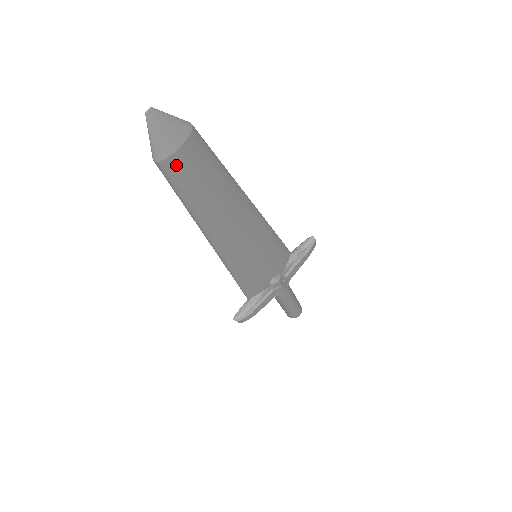
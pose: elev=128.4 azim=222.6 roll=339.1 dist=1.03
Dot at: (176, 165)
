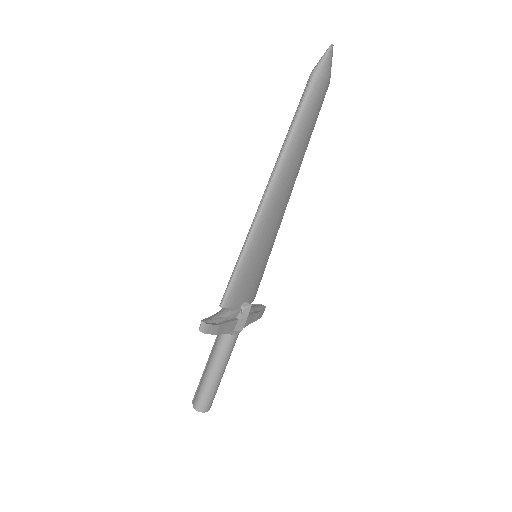
Dot at: (320, 87)
